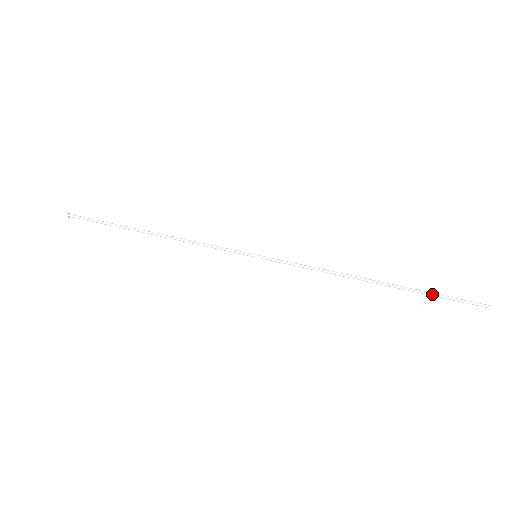
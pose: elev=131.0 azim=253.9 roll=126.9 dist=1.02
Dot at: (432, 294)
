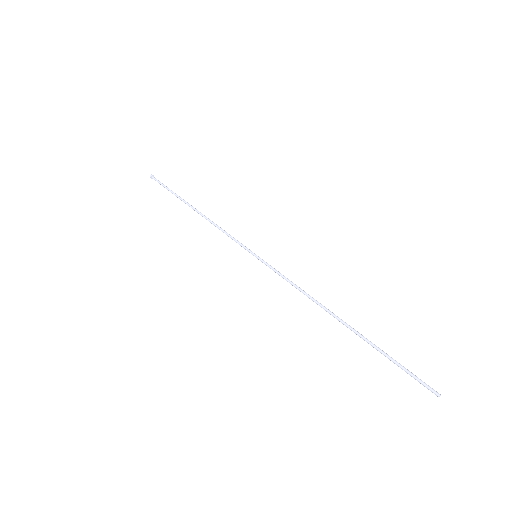
Dot at: (388, 355)
